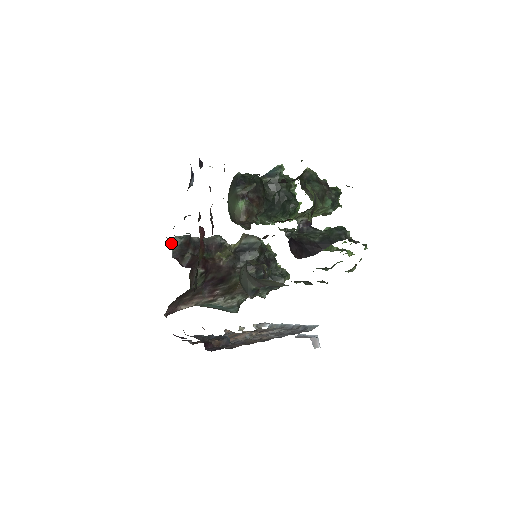
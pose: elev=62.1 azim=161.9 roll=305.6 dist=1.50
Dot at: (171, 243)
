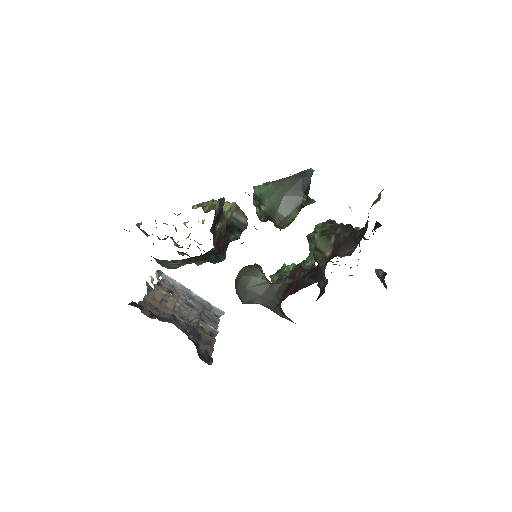
Dot at: (216, 209)
